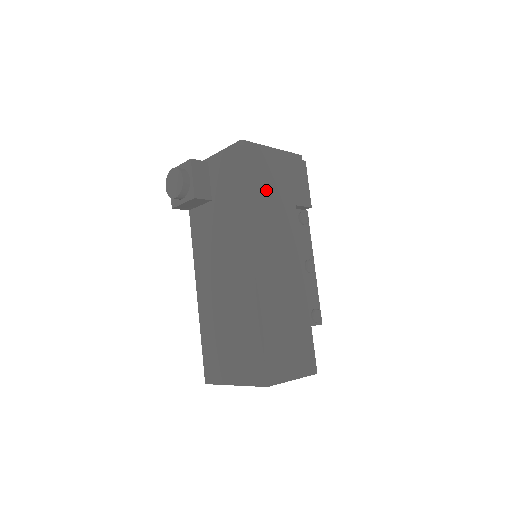
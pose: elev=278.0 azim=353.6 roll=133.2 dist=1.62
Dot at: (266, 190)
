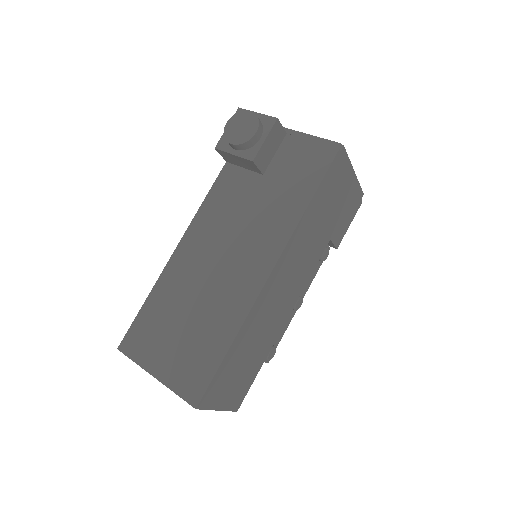
Dot at: (324, 209)
